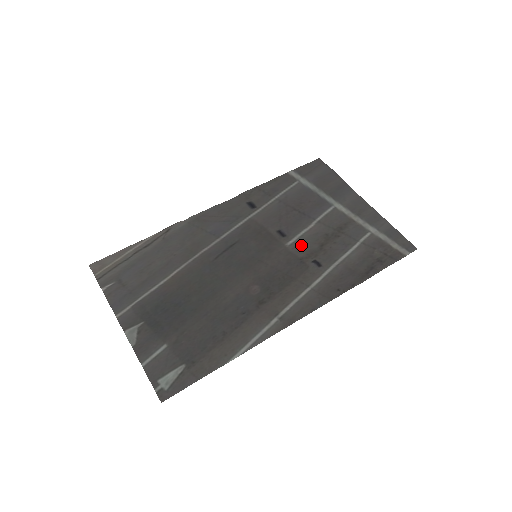
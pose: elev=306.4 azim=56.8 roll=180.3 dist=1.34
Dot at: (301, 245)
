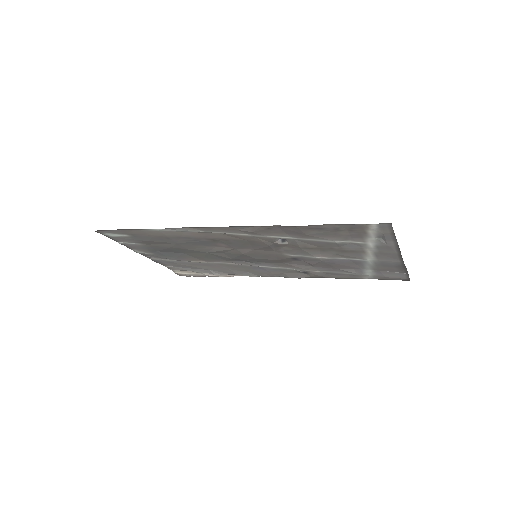
Dot at: (295, 253)
